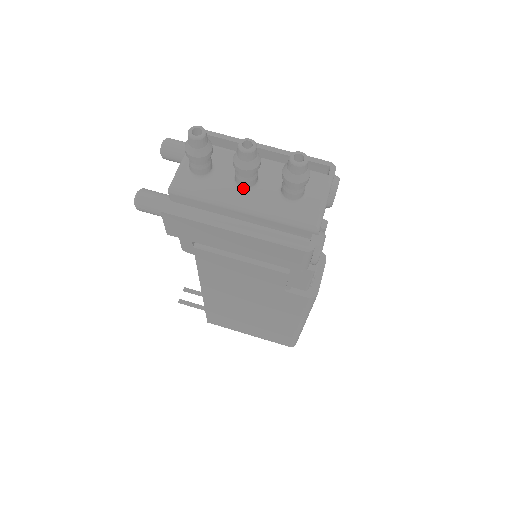
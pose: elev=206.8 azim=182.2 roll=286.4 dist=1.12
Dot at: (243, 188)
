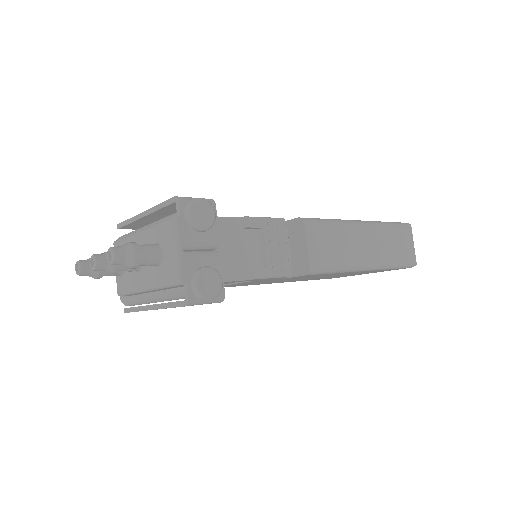
Dot at: (138, 271)
